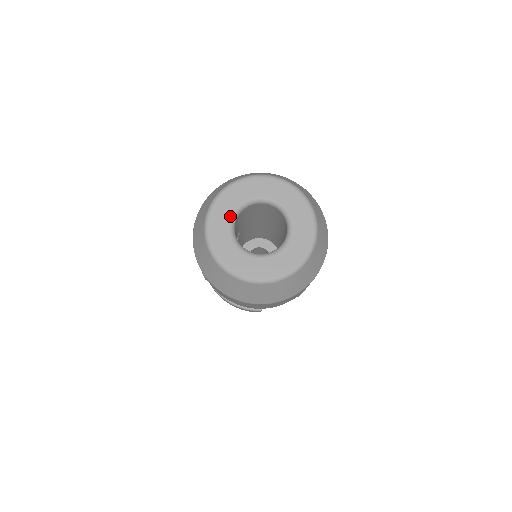
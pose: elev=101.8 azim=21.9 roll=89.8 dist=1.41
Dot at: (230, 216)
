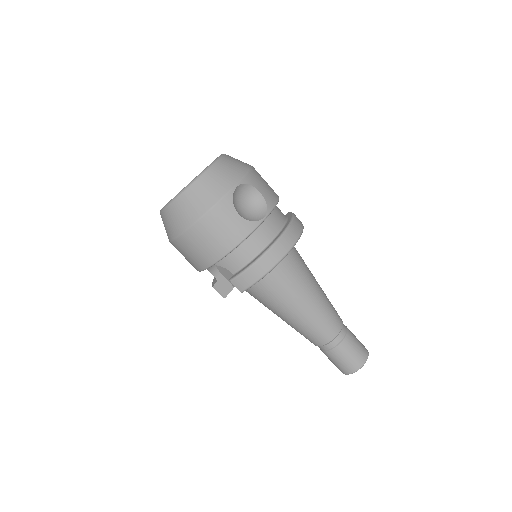
Dot at: occluded
